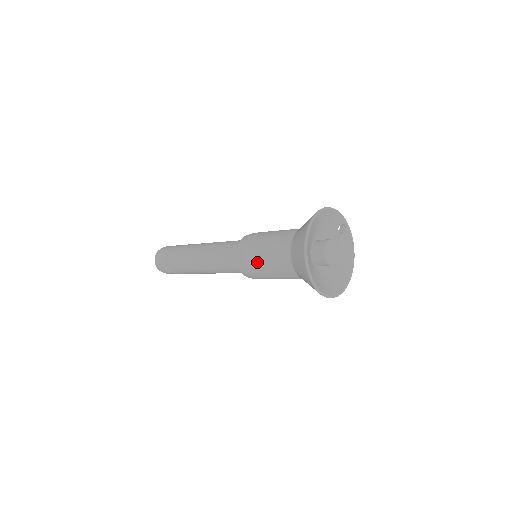
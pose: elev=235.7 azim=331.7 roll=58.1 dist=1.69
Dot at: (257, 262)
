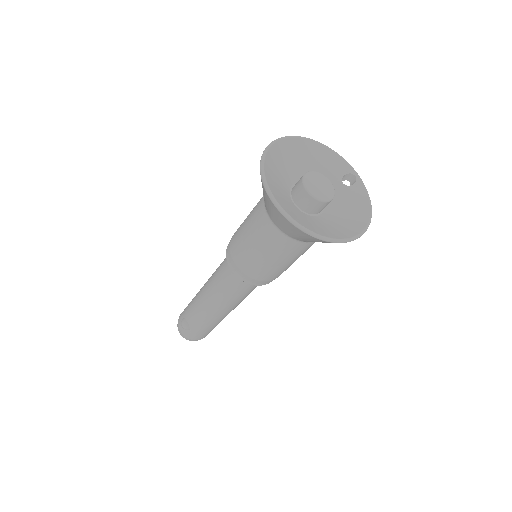
Dot at: (239, 237)
